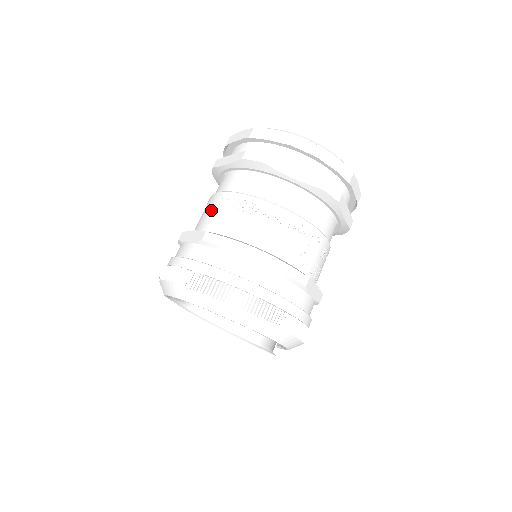
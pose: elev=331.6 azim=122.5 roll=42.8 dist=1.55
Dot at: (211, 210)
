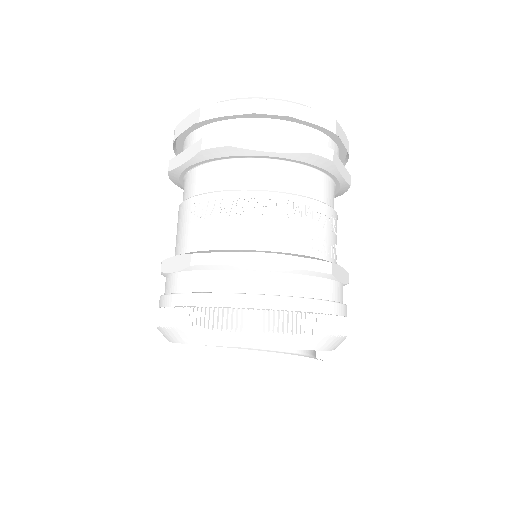
Dot at: (186, 224)
